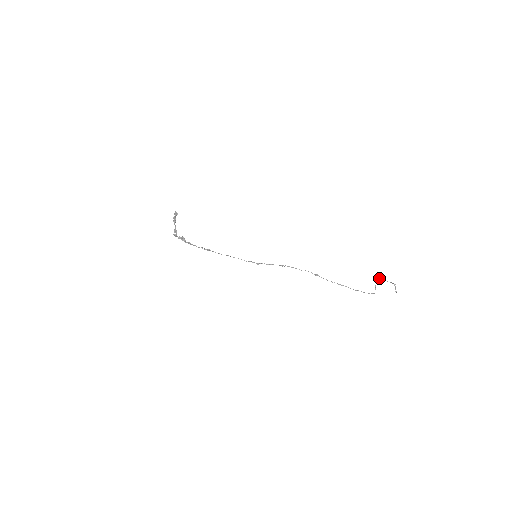
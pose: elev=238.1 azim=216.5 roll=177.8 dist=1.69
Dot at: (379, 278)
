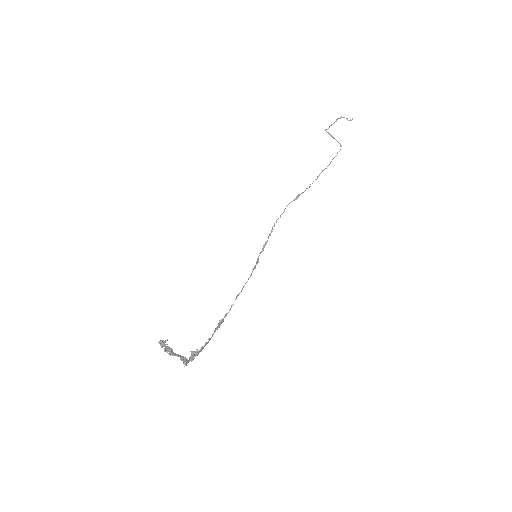
Dot at: occluded
